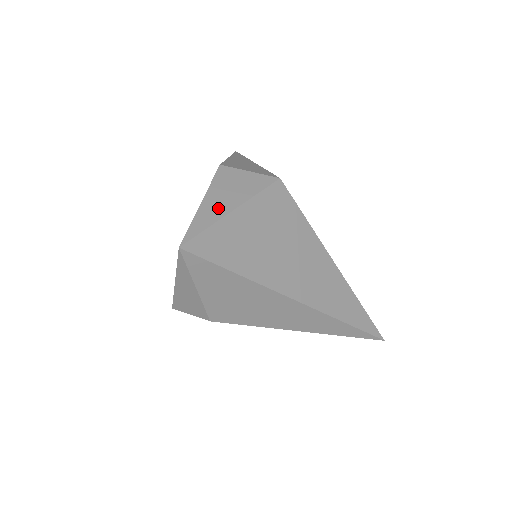
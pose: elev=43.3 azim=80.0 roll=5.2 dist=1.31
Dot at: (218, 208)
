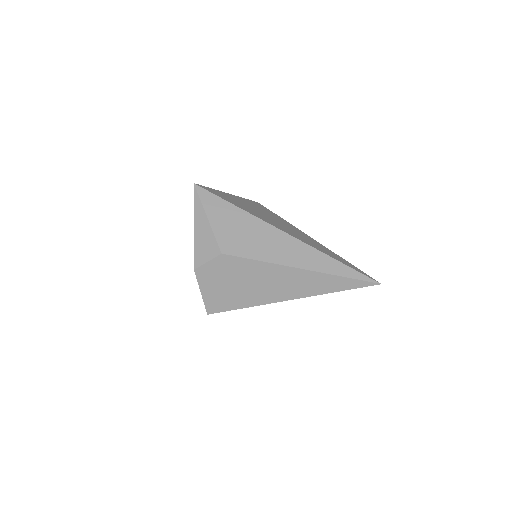
Dot at: occluded
